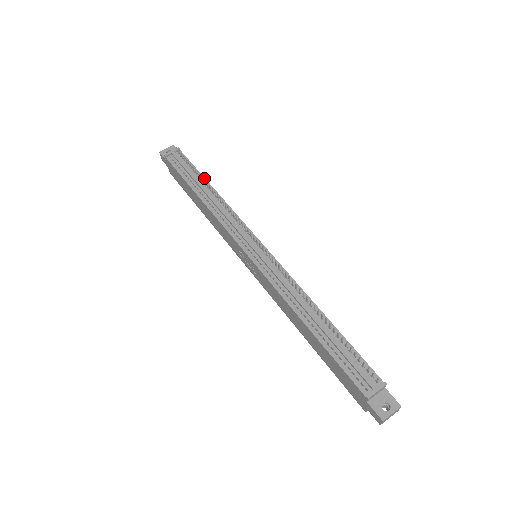
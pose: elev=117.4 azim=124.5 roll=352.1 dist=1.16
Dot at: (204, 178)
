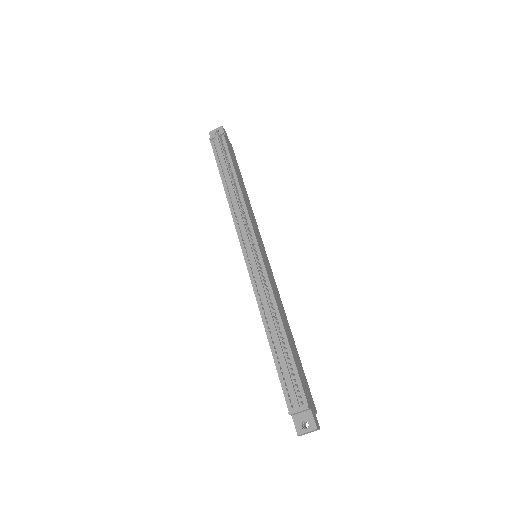
Dot at: (234, 169)
